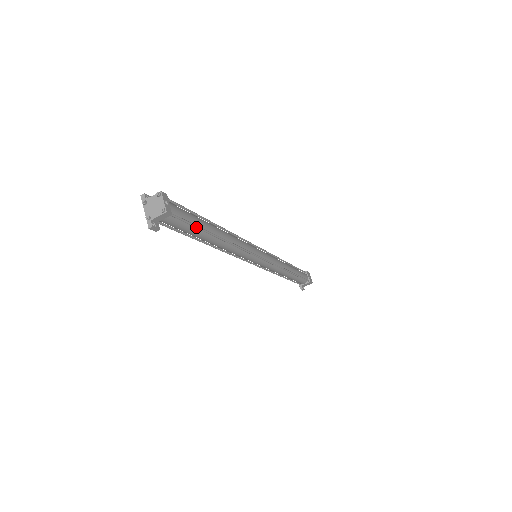
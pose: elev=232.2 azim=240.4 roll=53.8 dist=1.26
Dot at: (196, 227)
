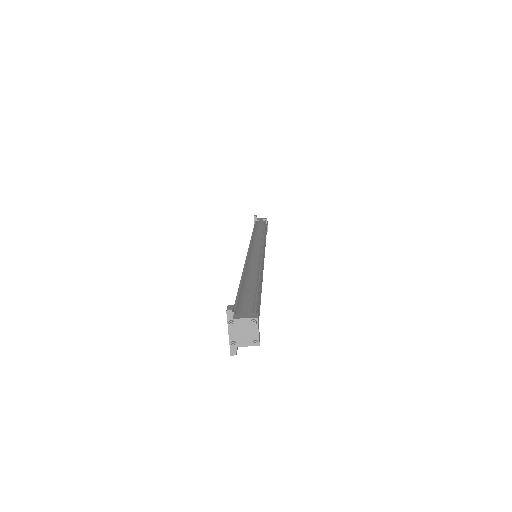
Dot at: occluded
